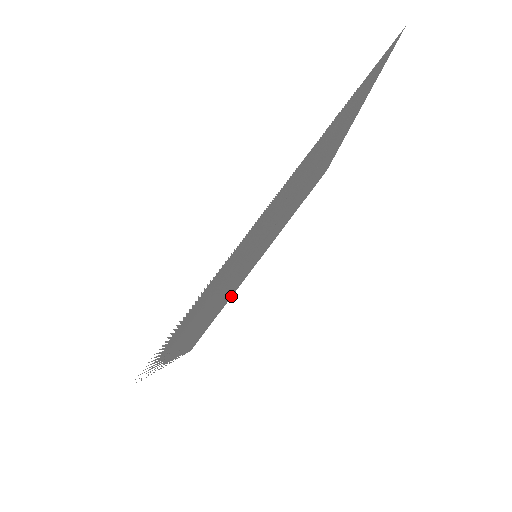
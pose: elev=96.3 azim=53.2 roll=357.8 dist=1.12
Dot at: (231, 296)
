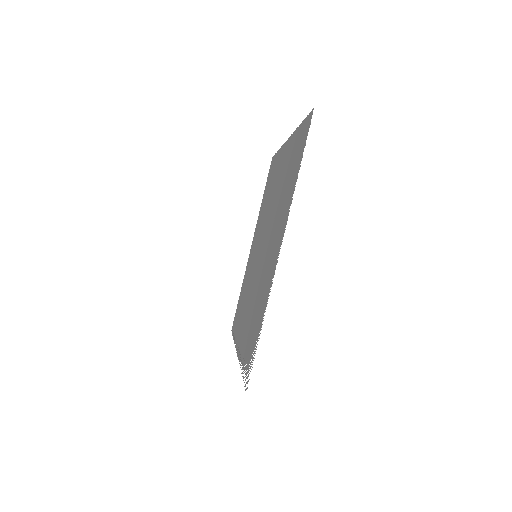
Dot at: (243, 281)
